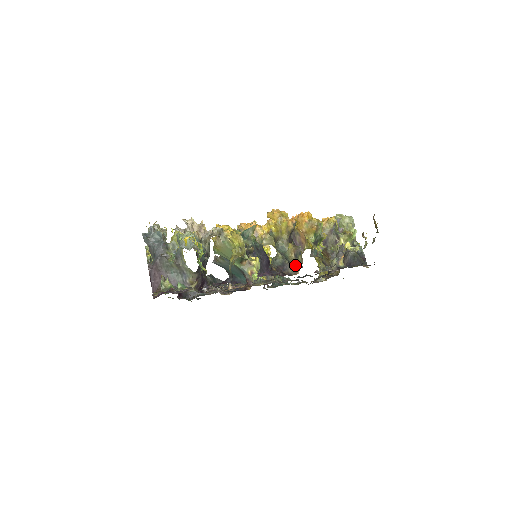
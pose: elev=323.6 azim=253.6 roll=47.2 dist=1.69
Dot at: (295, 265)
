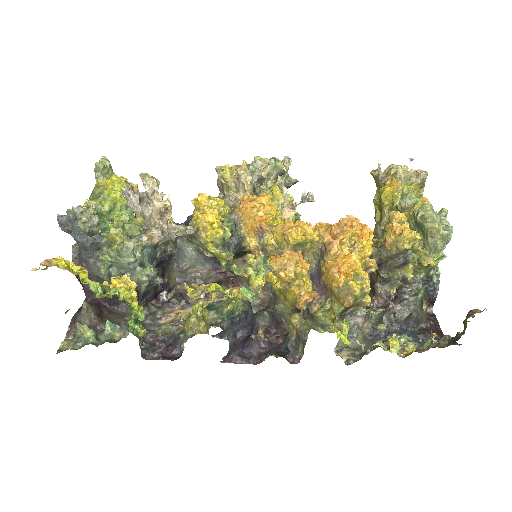
Dot at: (292, 346)
